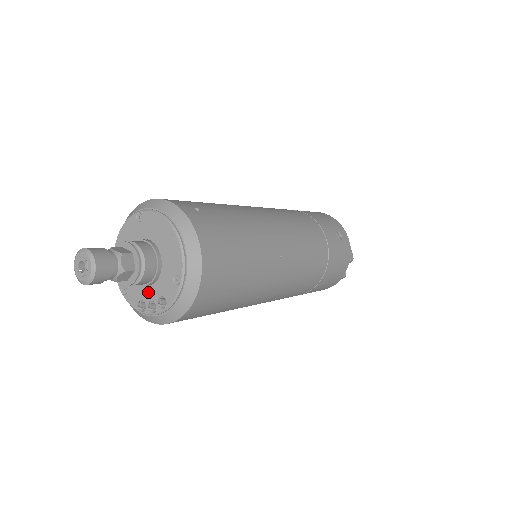
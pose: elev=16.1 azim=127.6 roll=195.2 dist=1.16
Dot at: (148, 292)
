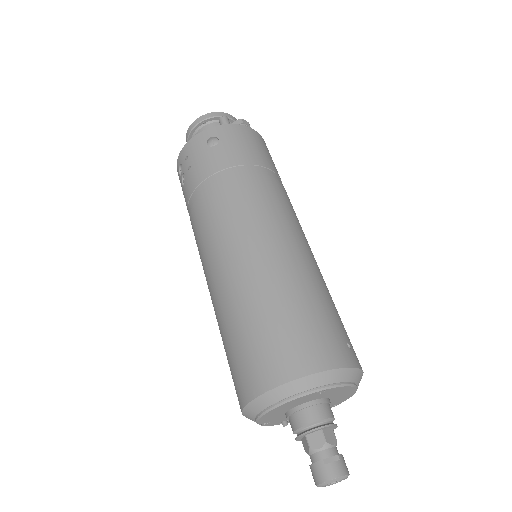
Dot at: occluded
